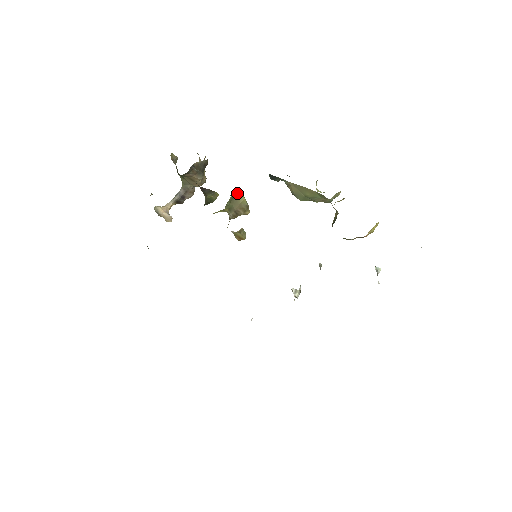
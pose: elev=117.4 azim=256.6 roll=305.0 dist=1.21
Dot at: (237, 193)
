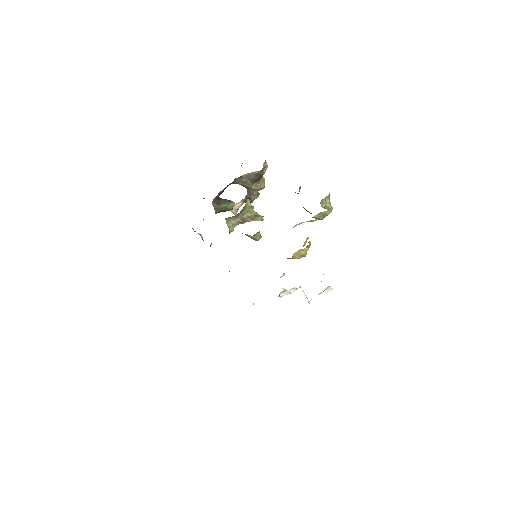
Dot at: (247, 204)
